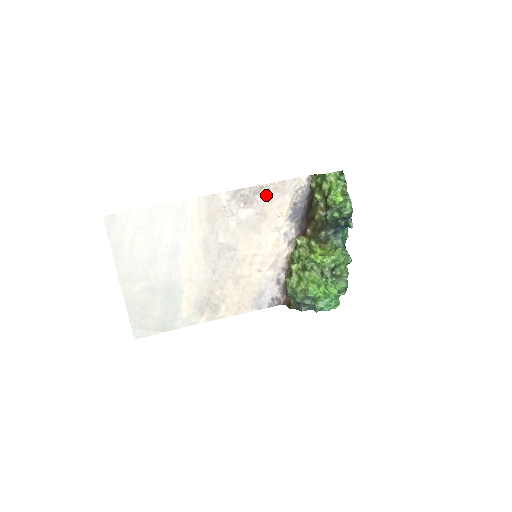
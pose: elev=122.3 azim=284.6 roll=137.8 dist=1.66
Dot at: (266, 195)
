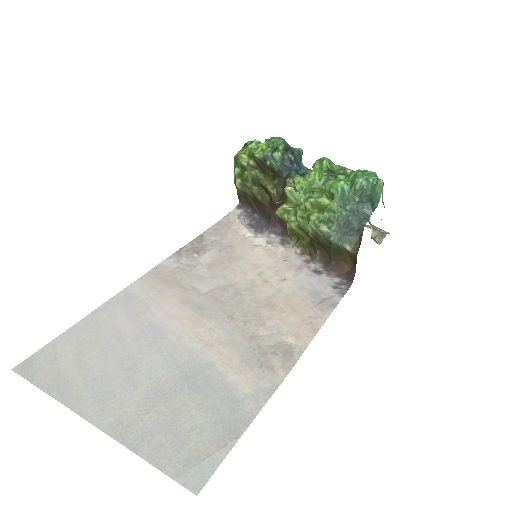
Dot at: (212, 237)
